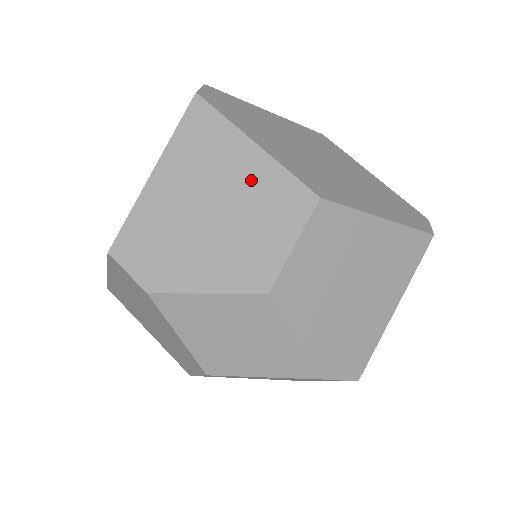
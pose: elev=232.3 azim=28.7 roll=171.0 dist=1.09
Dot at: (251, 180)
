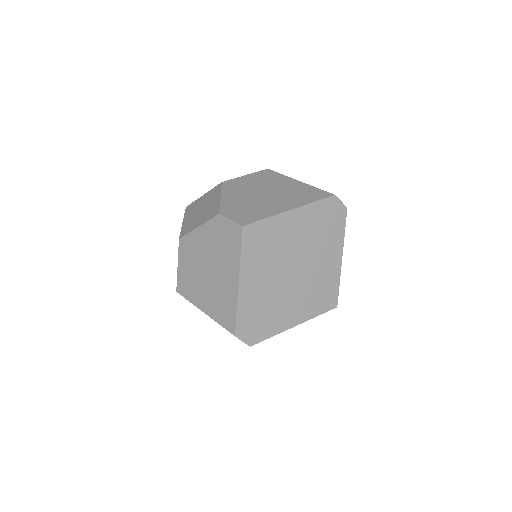
Dot at: occluded
